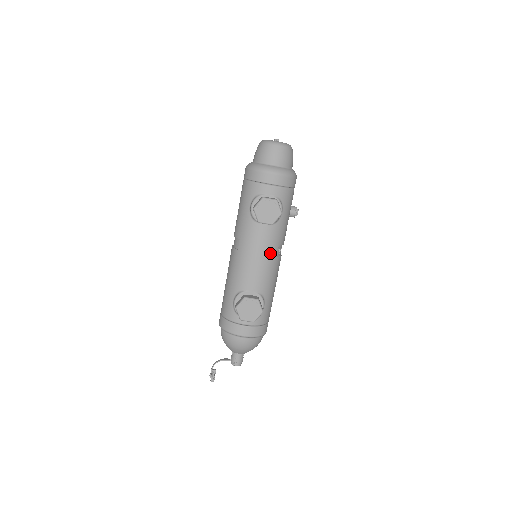
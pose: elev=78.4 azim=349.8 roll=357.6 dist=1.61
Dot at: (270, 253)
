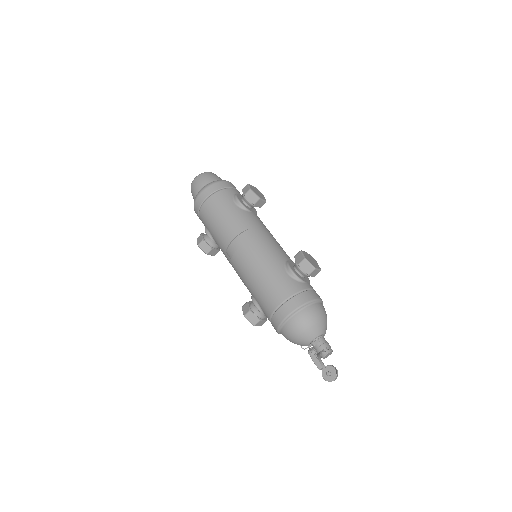
Dot at: occluded
